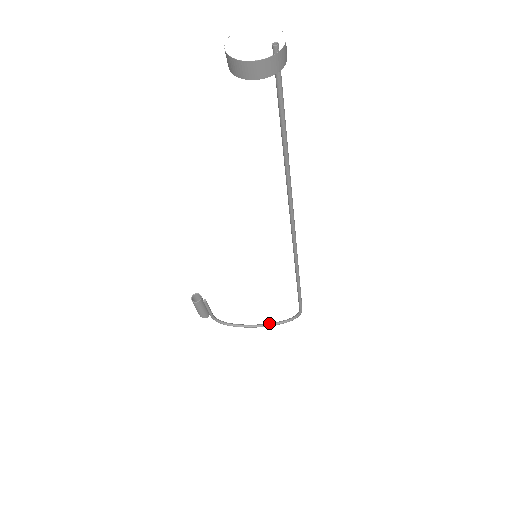
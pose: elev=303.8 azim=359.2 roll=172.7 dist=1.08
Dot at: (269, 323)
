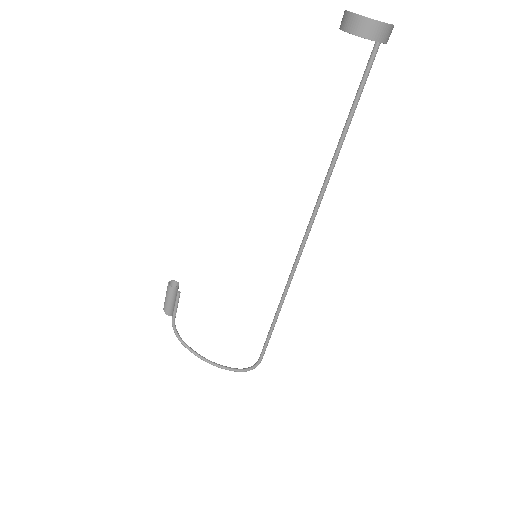
Dot at: occluded
